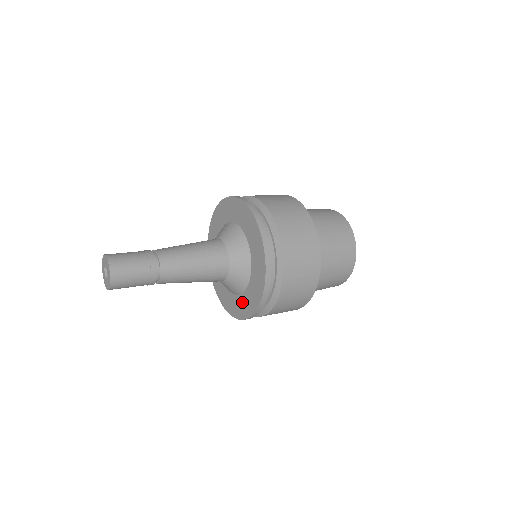
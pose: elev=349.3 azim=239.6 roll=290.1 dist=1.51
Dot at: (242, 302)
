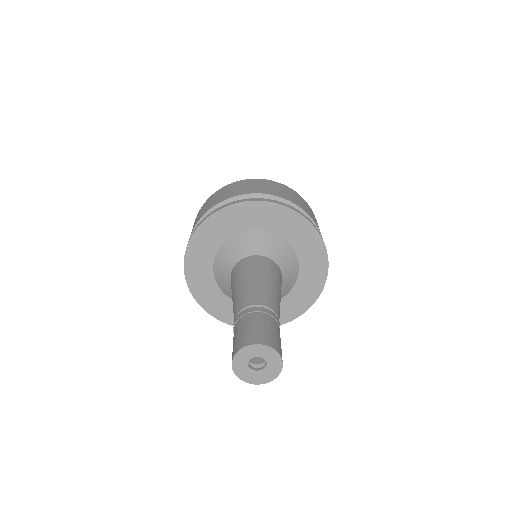
Dot at: (301, 291)
